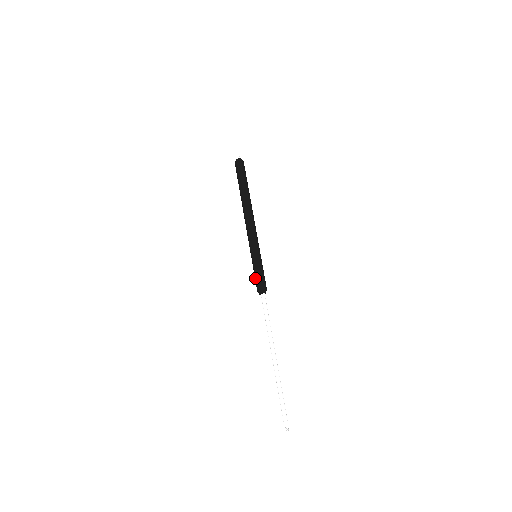
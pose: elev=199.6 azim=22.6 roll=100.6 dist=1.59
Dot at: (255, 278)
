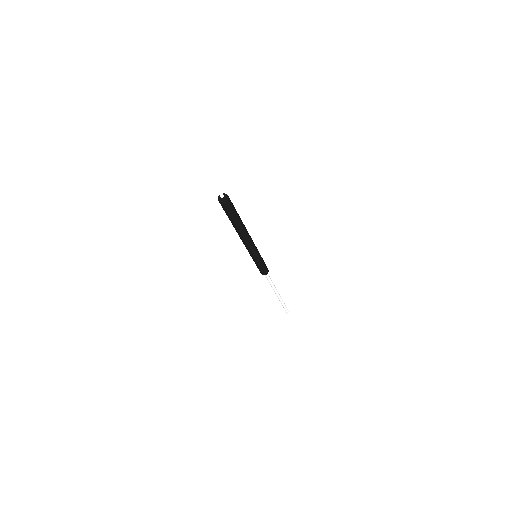
Dot at: (259, 270)
